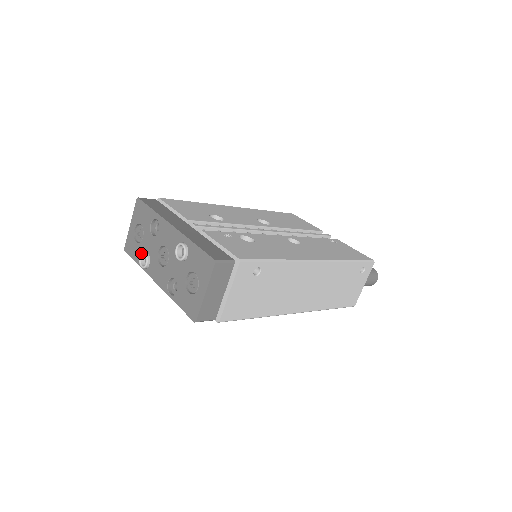
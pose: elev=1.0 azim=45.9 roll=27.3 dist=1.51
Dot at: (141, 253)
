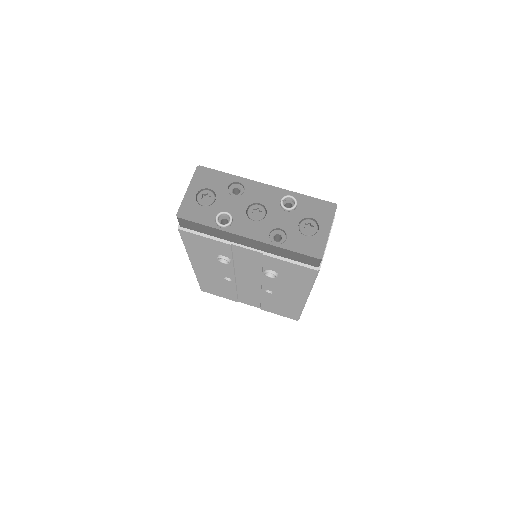
Dot at: (220, 212)
